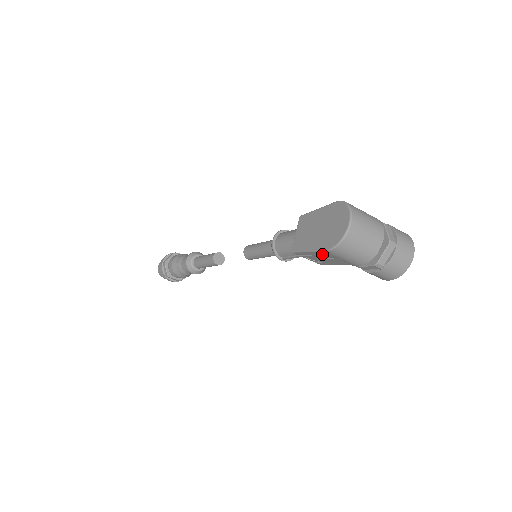
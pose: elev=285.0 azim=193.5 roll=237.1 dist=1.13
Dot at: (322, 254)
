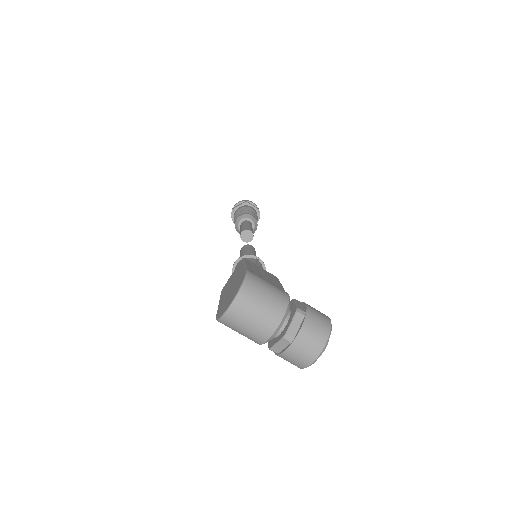
Dot at: occluded
